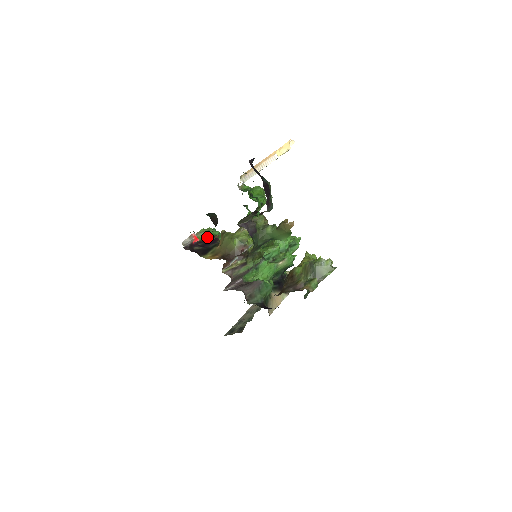
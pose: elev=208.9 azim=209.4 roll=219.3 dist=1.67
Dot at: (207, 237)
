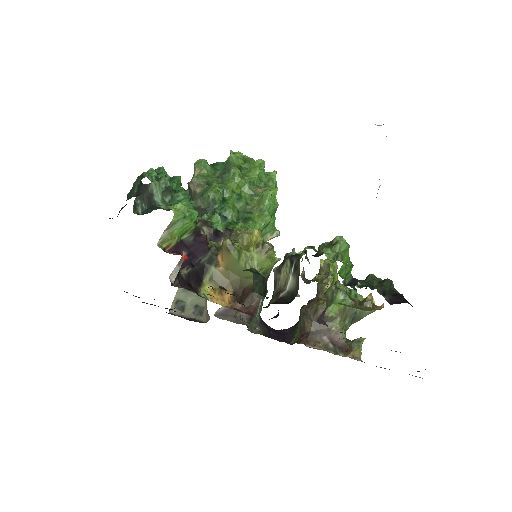
Dot at: (185, 231)
